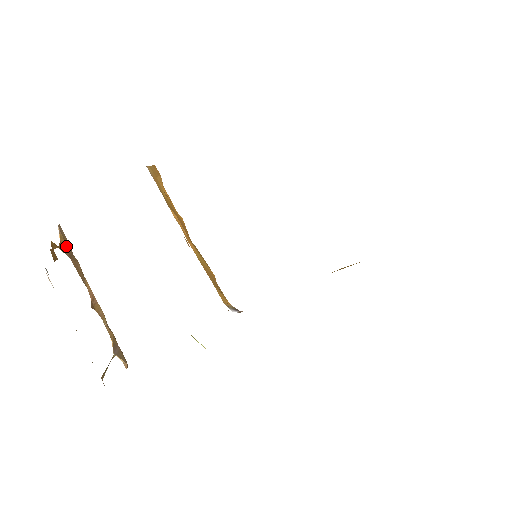
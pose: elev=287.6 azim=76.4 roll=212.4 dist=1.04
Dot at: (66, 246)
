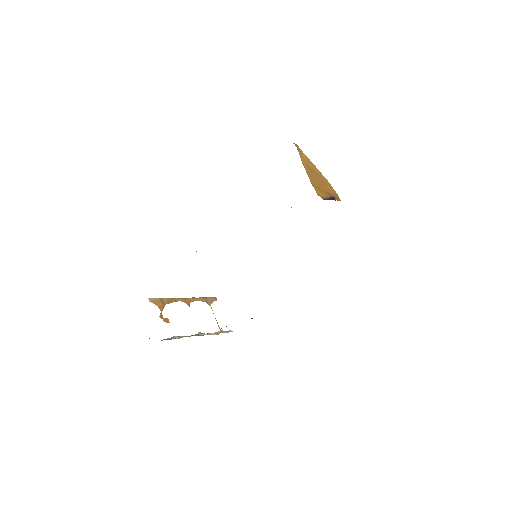
Dot at: (160, 303)
